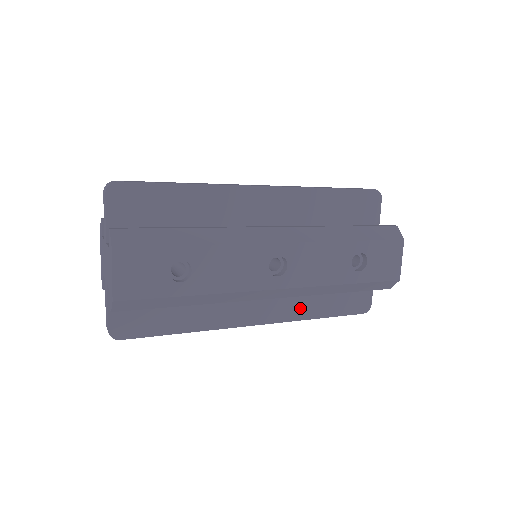
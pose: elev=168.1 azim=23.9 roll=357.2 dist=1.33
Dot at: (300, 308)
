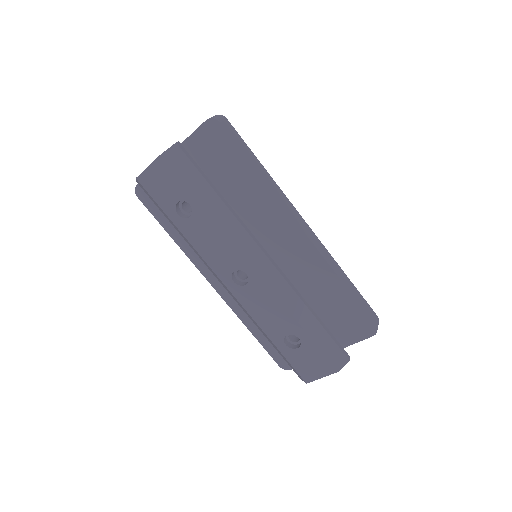
Dot at: occluded
